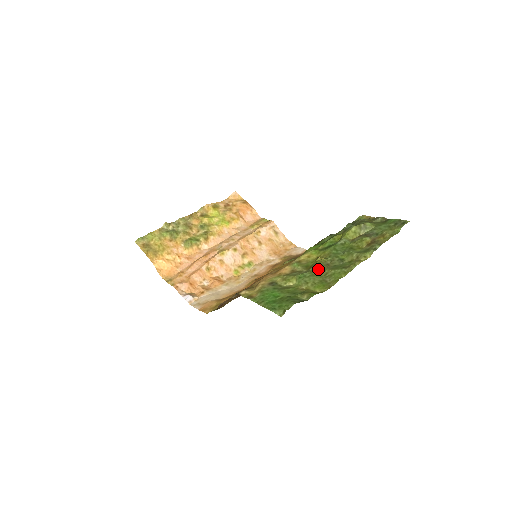
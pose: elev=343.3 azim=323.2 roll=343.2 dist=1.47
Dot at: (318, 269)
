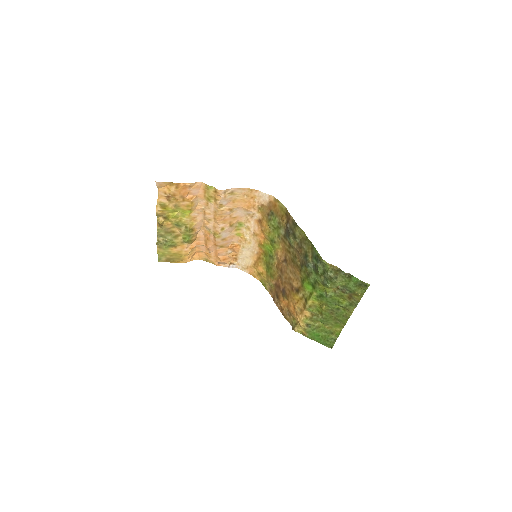
Dot at: (328, 316)
